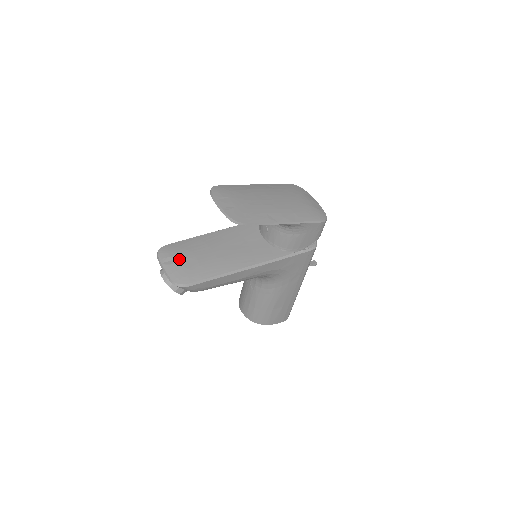
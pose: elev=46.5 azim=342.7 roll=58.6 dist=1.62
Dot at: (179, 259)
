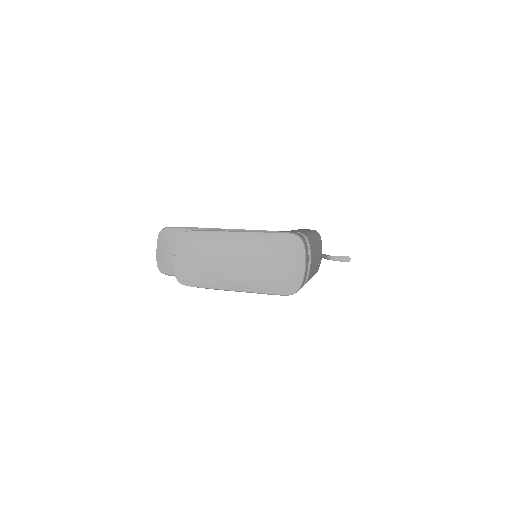
Dot at: (170, 249)
